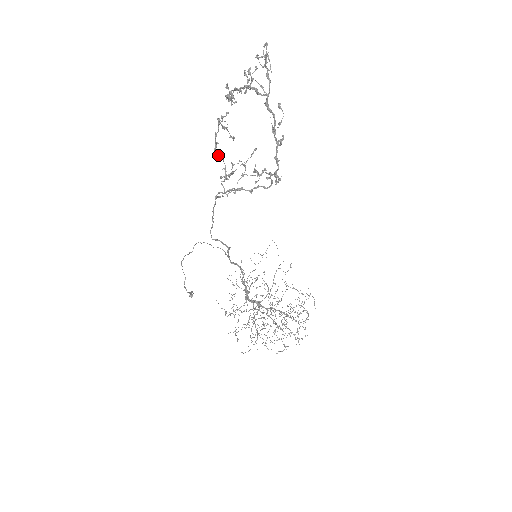
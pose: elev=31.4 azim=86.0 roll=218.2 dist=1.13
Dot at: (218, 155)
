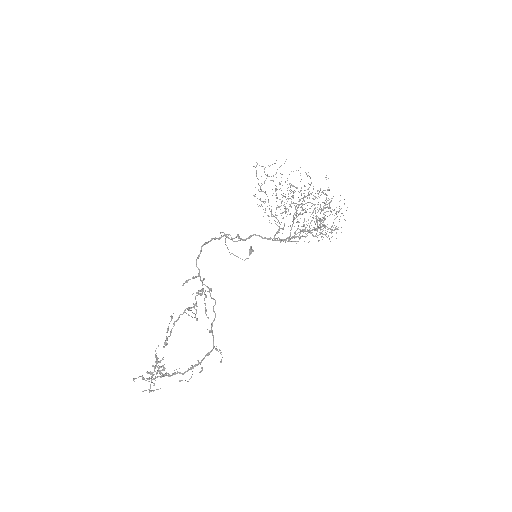
Dot at: occluded
